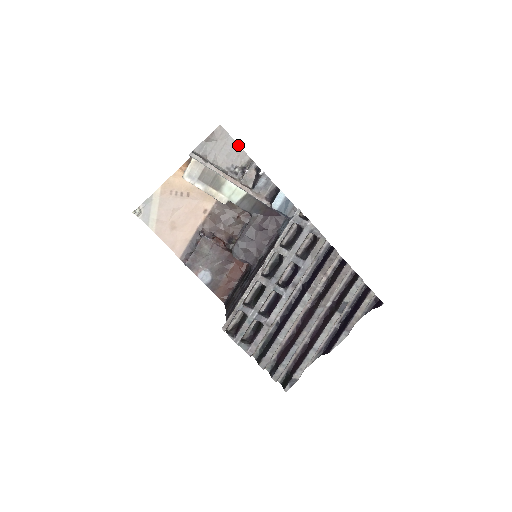
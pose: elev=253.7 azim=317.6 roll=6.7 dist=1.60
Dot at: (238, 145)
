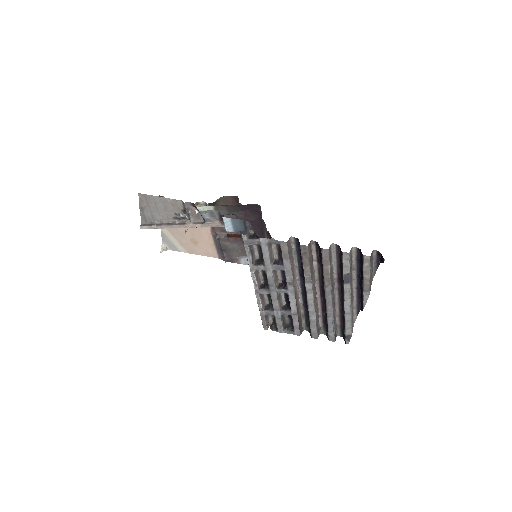
Dot at: (164, 198)
